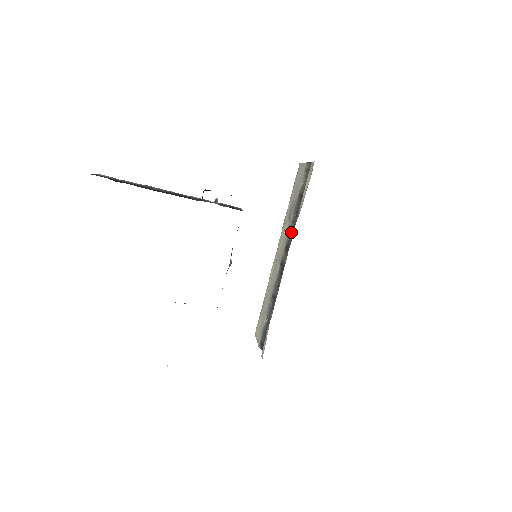
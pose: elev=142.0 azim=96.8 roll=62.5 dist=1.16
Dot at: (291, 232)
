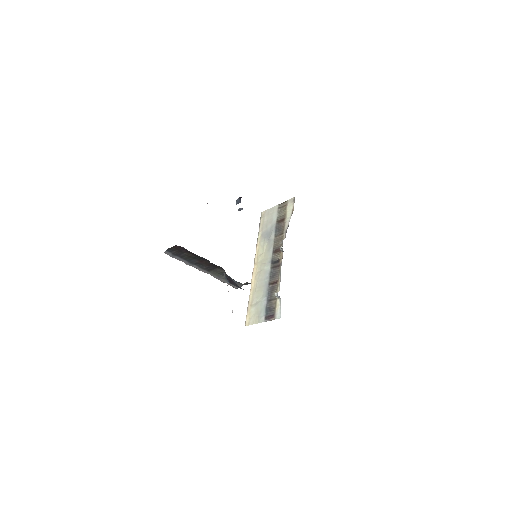
Dot at: (277, 241)
